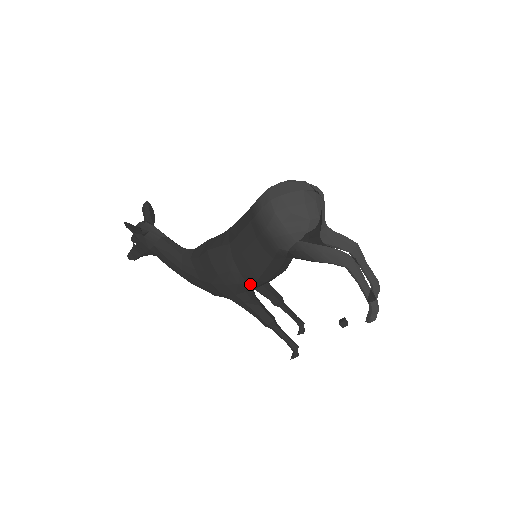
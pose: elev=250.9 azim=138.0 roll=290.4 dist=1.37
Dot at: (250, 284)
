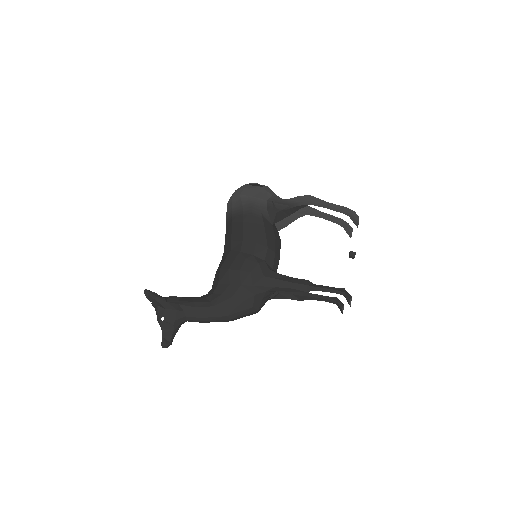
Dot at: (267, 261)
